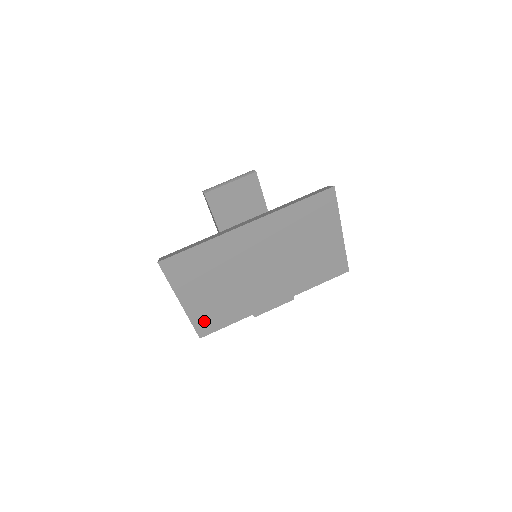
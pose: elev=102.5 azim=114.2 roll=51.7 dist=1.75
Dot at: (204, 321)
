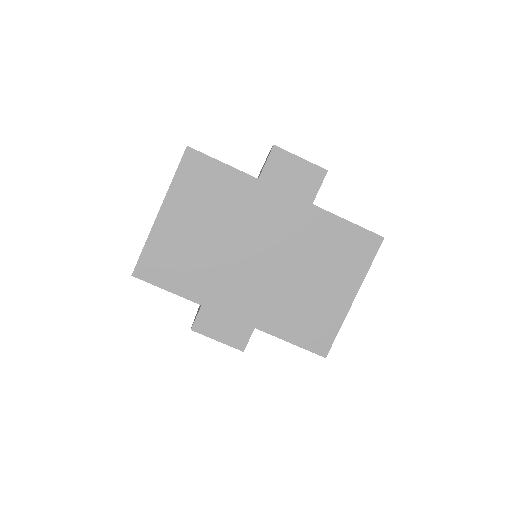
Dot at: (156, 258)
